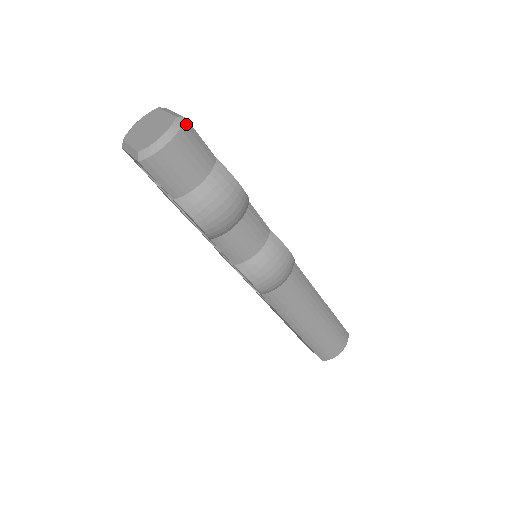
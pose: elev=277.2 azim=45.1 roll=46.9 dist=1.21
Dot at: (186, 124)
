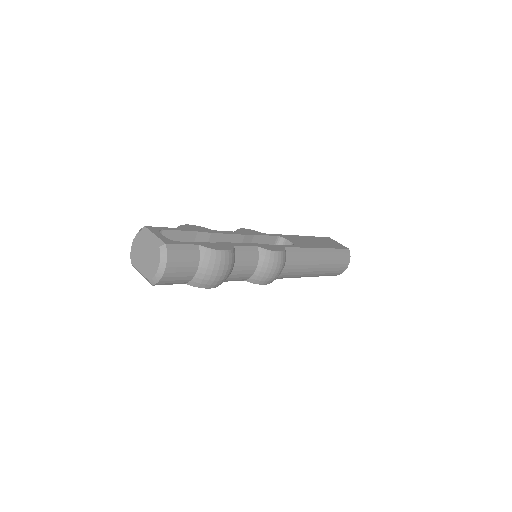
Dot at: (168, 248)
